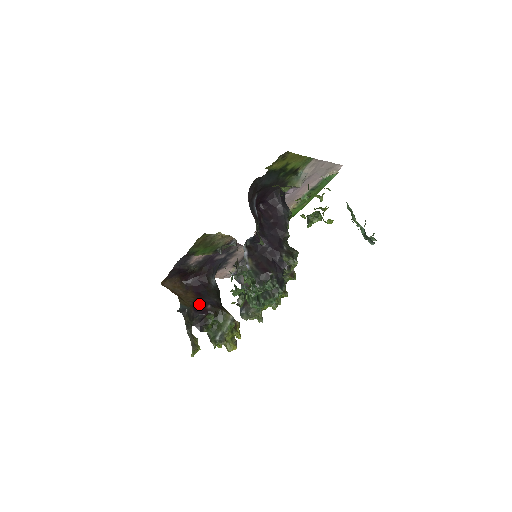
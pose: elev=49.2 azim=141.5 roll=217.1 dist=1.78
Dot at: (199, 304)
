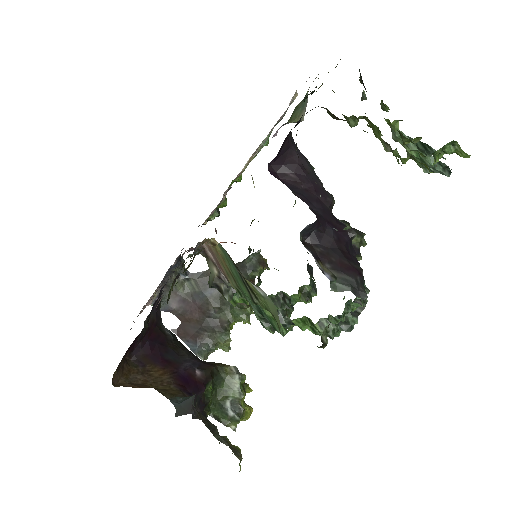
Dot at: (183, 379)
